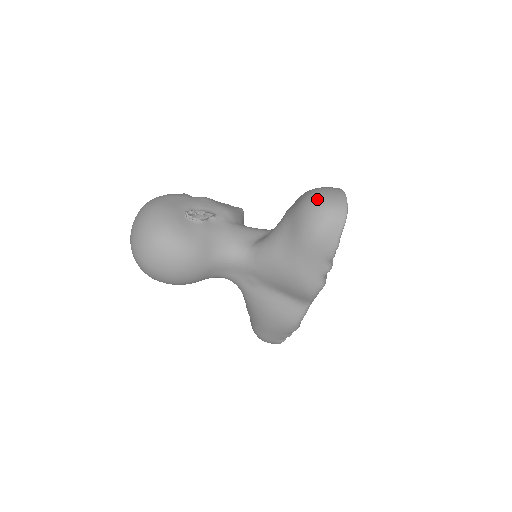
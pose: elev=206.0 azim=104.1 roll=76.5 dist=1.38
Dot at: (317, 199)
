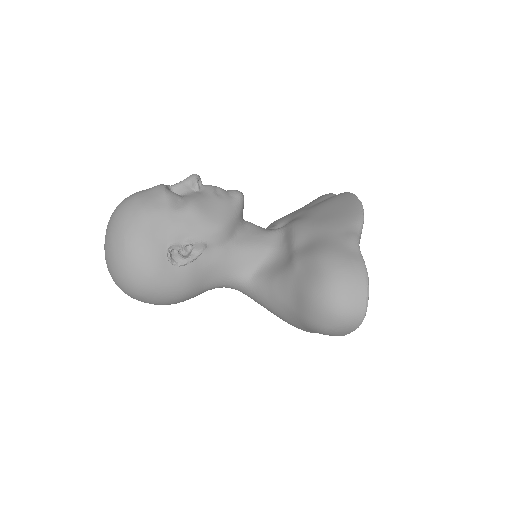
Dot at: (331, 300)
